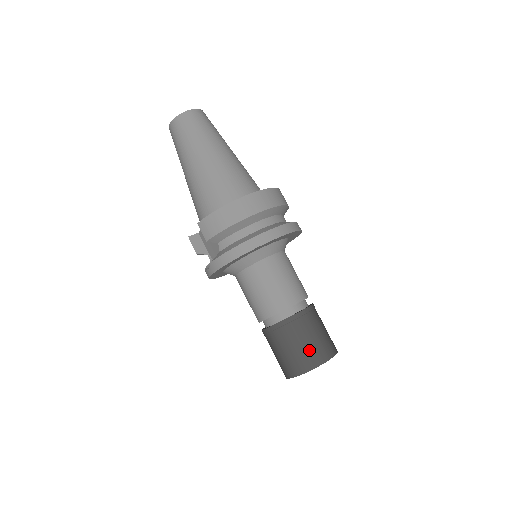
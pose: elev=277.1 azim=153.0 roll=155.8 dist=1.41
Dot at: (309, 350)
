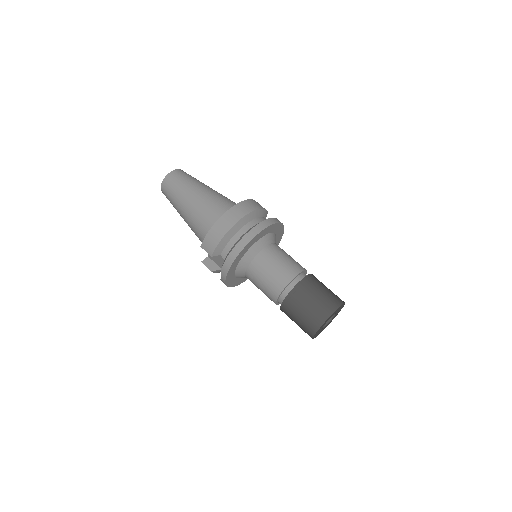
Dot at: (317, 307)
